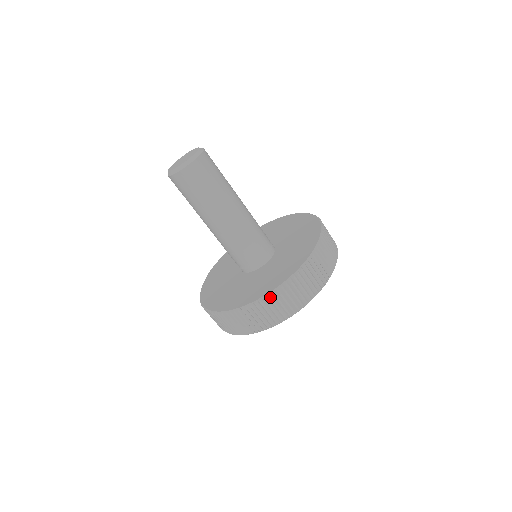
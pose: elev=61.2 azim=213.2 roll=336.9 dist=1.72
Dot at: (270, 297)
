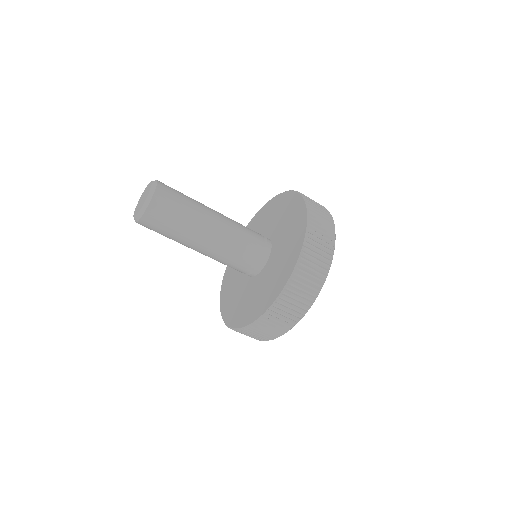
Dot at: (285, 293)
